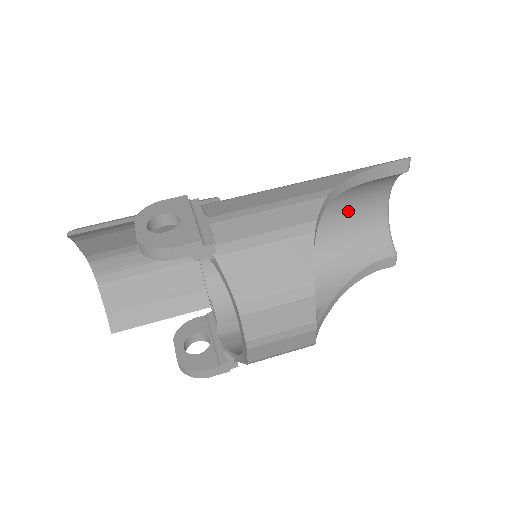
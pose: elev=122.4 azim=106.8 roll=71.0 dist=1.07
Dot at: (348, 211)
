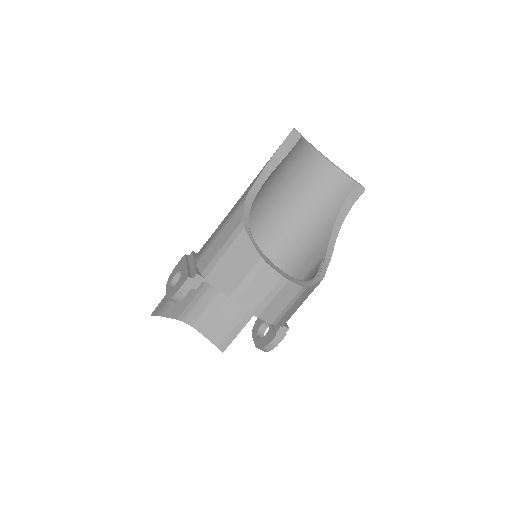
Dot at: (300, 184)
